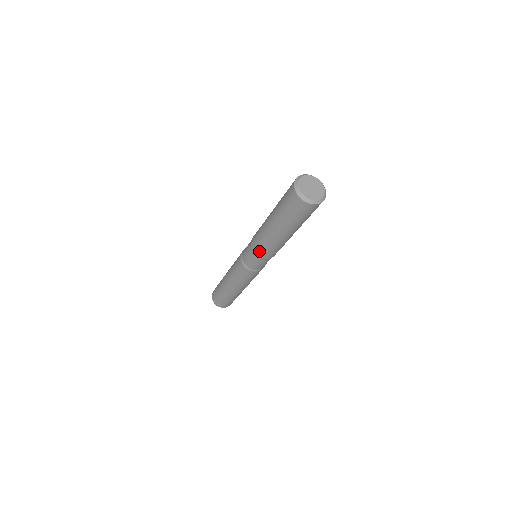
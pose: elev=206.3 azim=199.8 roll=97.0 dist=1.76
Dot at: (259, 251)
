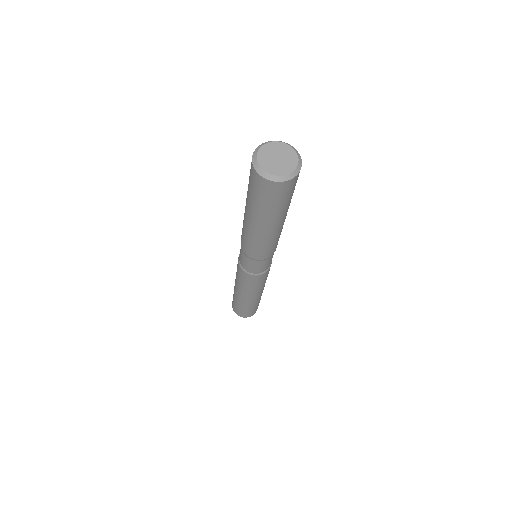
Dot at: (253, 254)
